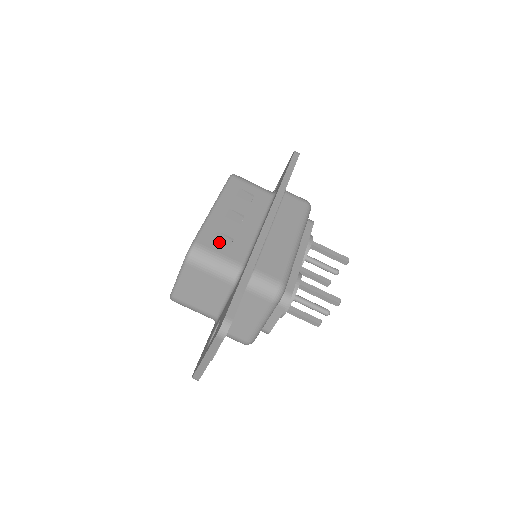
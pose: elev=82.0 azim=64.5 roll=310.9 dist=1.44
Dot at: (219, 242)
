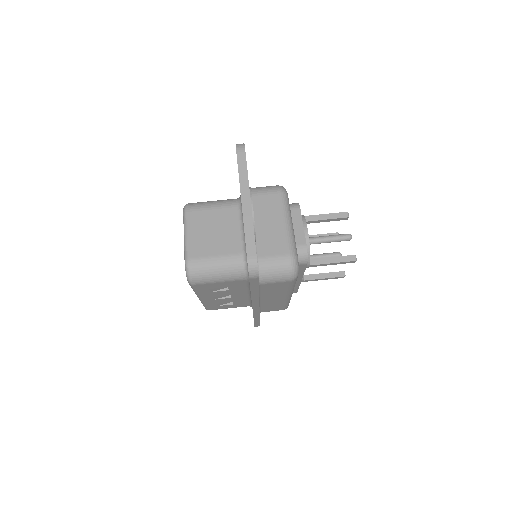
Dot at: occluded
